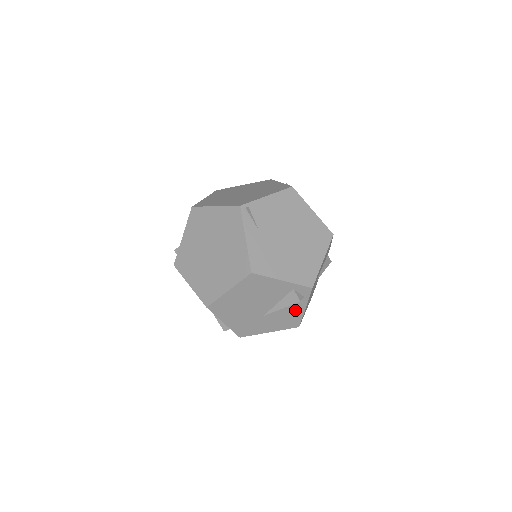
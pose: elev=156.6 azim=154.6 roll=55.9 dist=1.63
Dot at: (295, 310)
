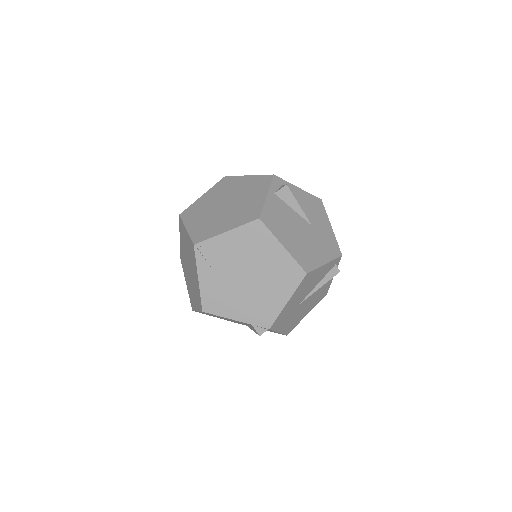
Dot at: occluded
